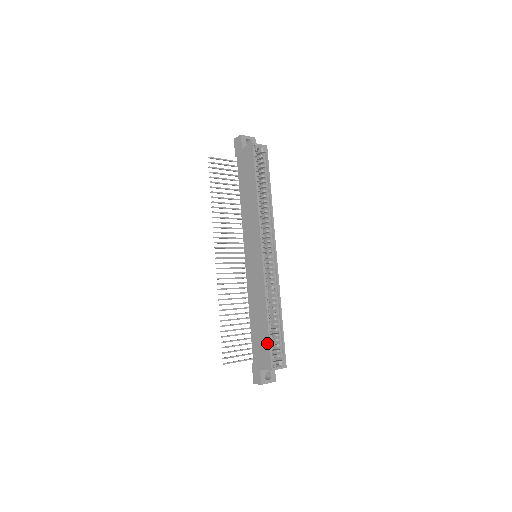
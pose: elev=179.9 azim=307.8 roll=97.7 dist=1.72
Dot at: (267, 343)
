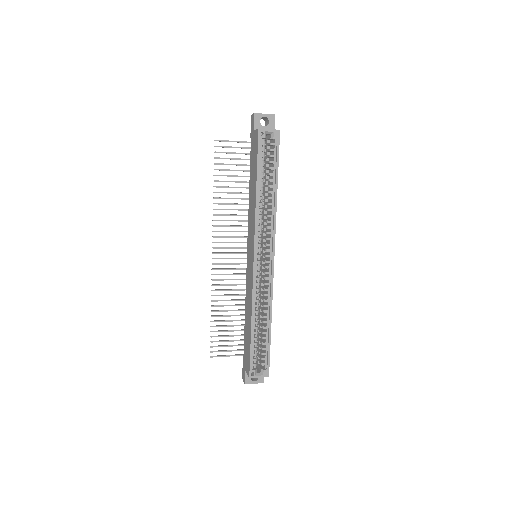
Dot at: (249, 350)
